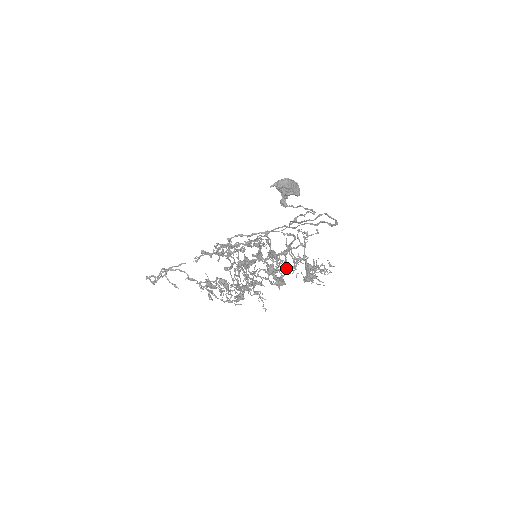
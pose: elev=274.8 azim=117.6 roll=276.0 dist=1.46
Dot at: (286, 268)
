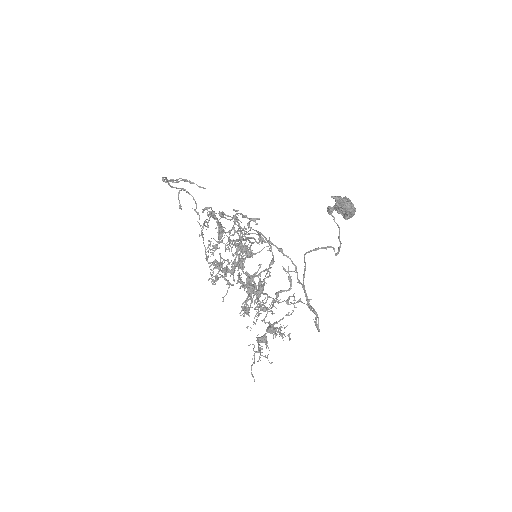
Dot at: occluded
